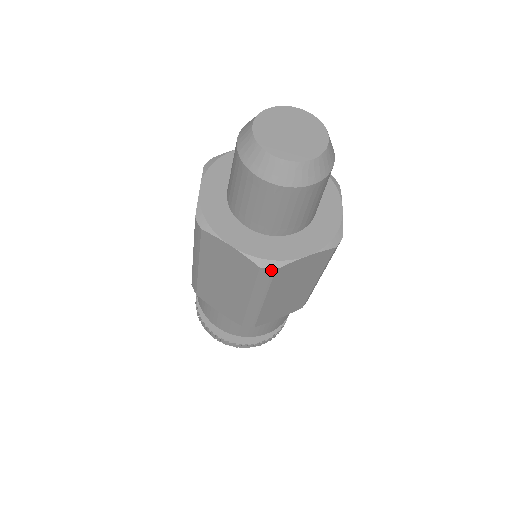
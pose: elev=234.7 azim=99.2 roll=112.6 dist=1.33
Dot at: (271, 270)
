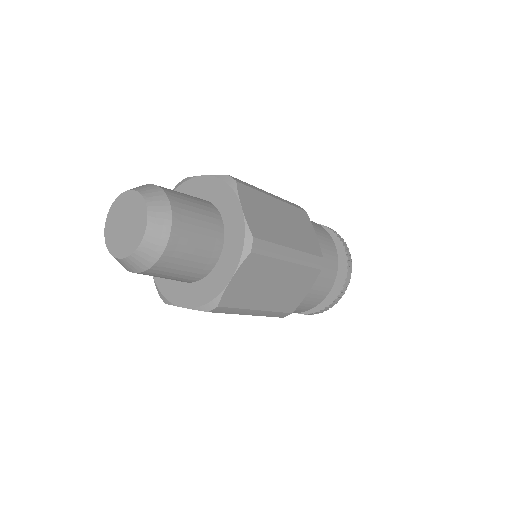
Dot at: (216, 308)
